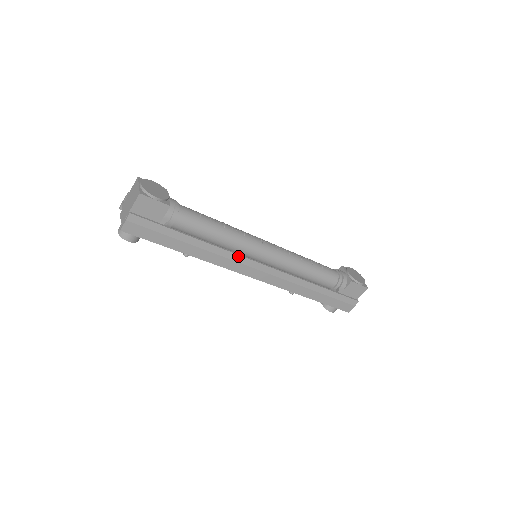
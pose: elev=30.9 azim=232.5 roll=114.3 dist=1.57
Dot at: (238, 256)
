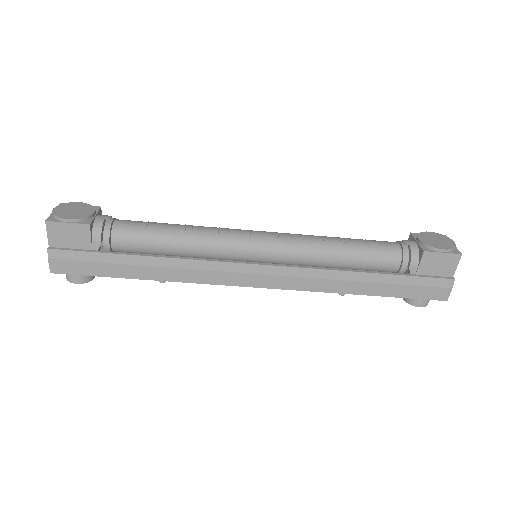
Dot at: (216, 263)
